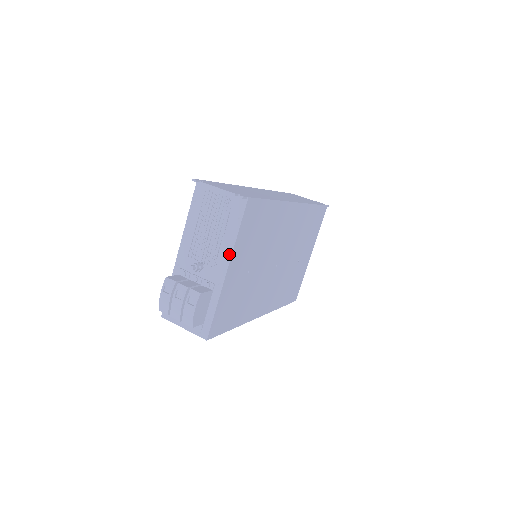
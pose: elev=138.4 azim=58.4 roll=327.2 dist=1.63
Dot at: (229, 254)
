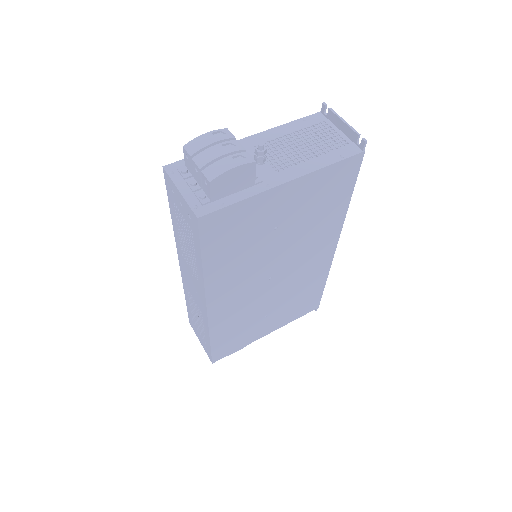
Dot at: (304, 172)
